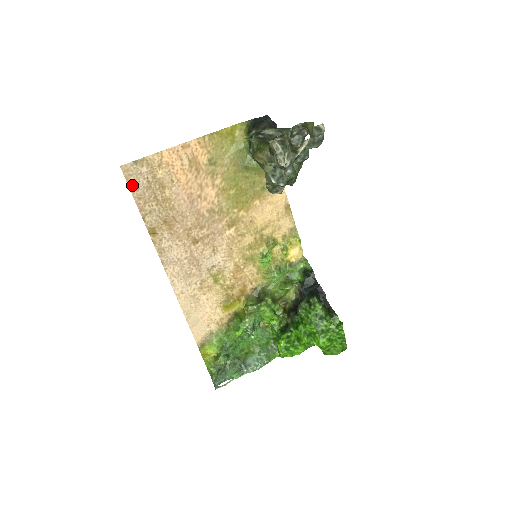
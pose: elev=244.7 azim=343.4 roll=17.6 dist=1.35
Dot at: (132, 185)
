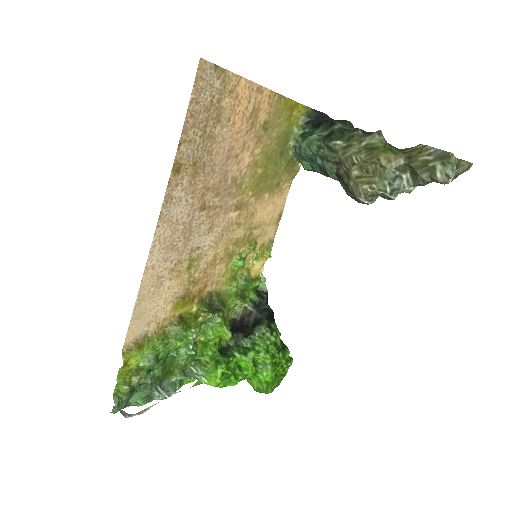
Dot at: (196, 92)
